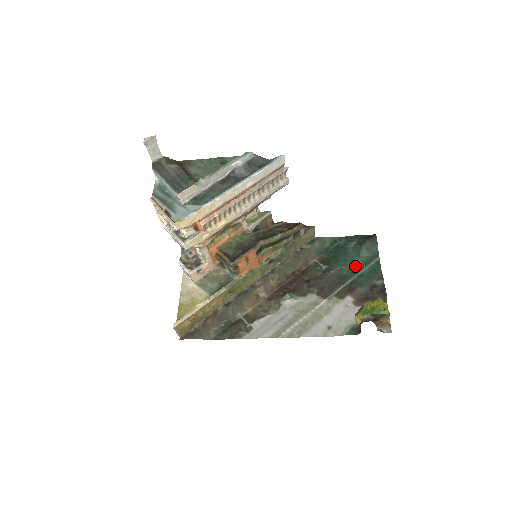
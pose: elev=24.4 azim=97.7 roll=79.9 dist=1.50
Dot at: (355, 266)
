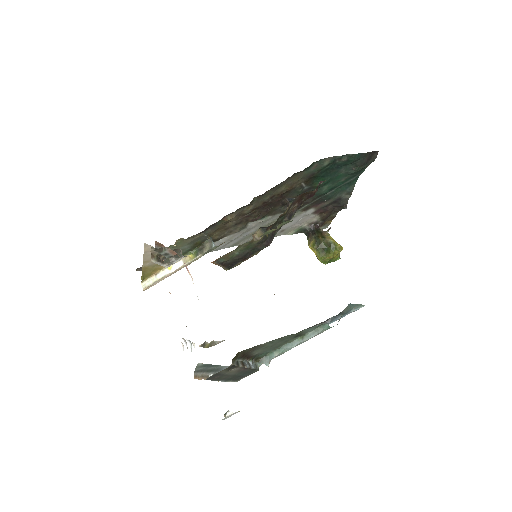
Dot at: (336, 184)
